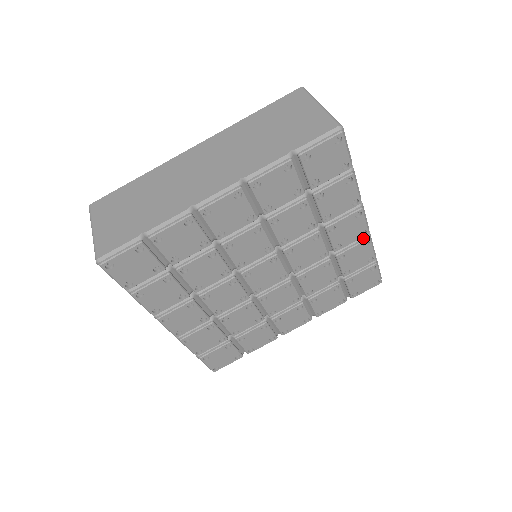
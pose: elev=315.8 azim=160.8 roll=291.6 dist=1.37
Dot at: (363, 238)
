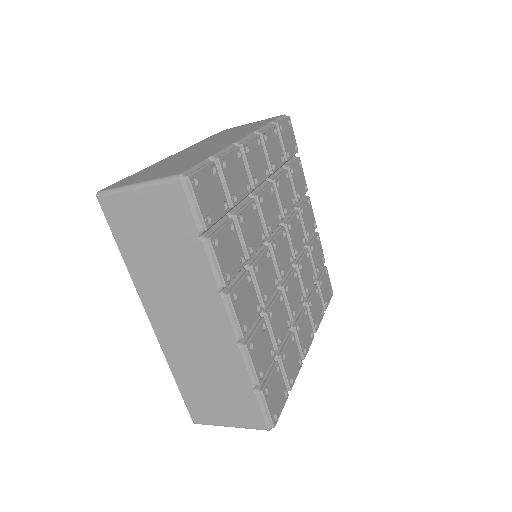
Dot at: (314, 234)
